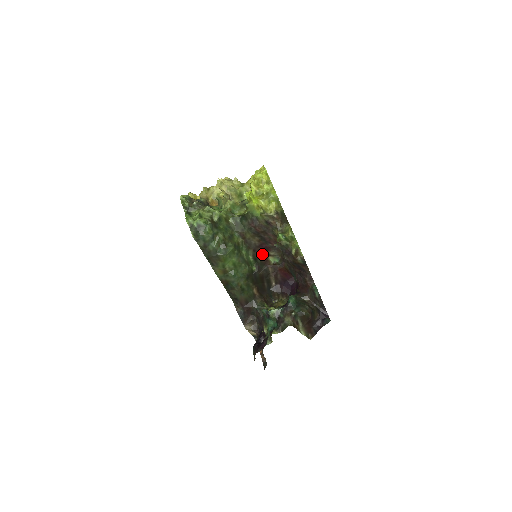
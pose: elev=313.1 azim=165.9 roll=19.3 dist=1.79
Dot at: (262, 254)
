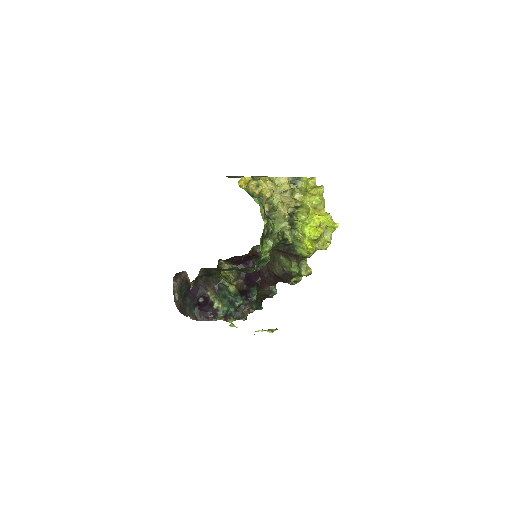
Dot at: occluded
